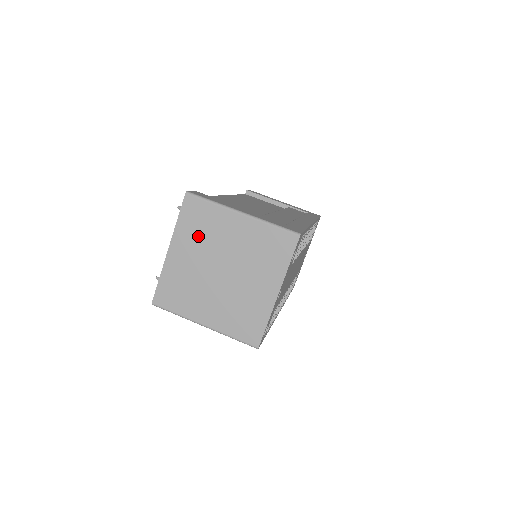
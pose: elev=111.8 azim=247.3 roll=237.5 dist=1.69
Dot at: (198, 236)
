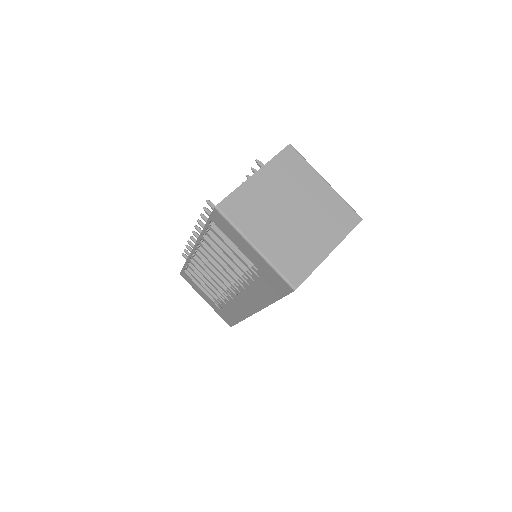
Dot at: (285, 177)
